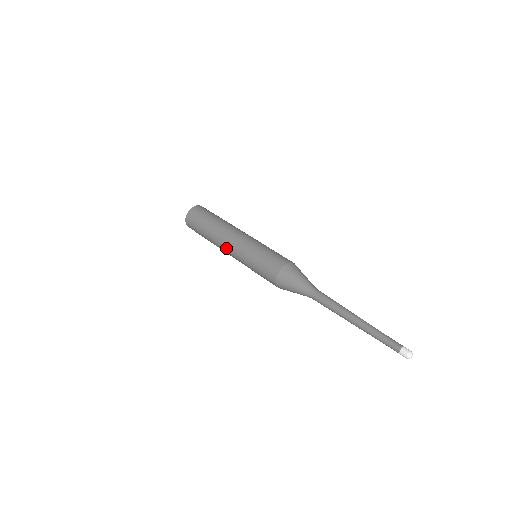
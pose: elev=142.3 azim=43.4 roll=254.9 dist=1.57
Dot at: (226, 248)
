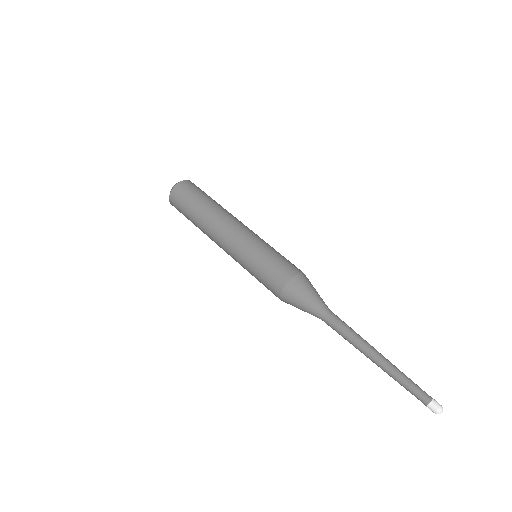
Dot at: (220, 246)
